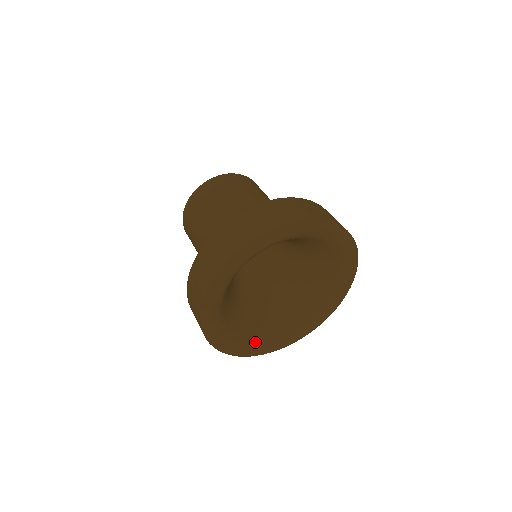
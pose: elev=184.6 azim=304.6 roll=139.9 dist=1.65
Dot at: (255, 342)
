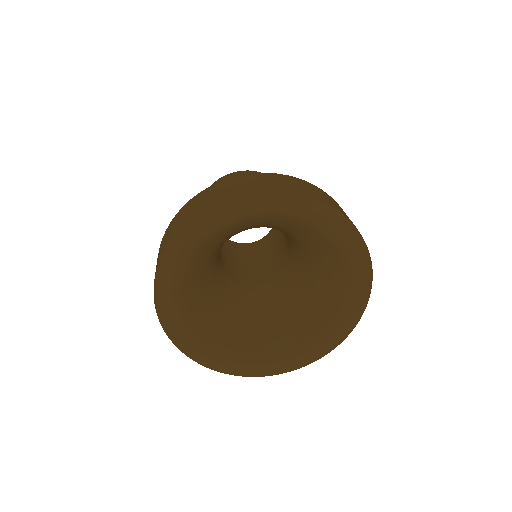
Dot at: (213, 347)
